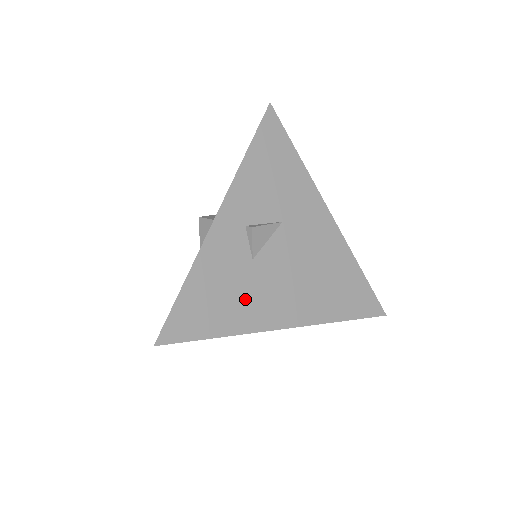
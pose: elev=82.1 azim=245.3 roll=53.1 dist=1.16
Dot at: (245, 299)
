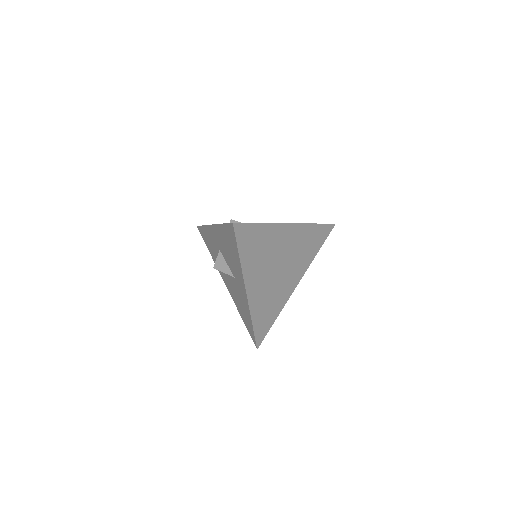
Dot at: occluded
